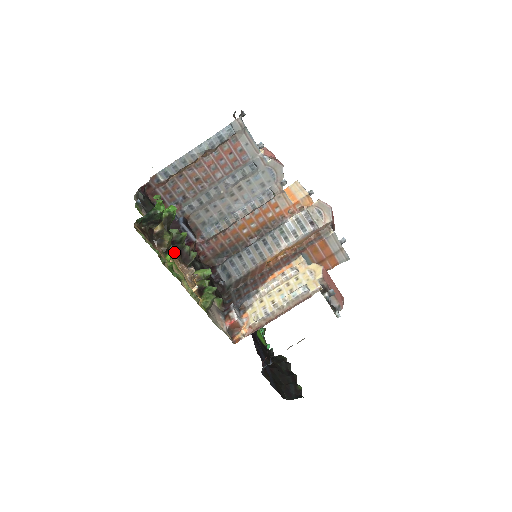
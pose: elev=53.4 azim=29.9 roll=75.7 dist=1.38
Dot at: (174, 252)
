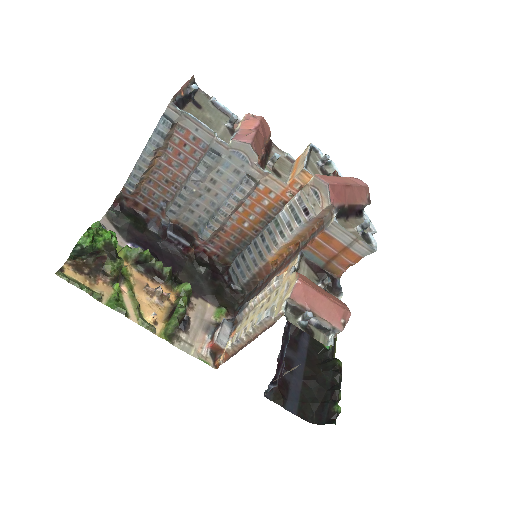
Dot at: (145, 271)
